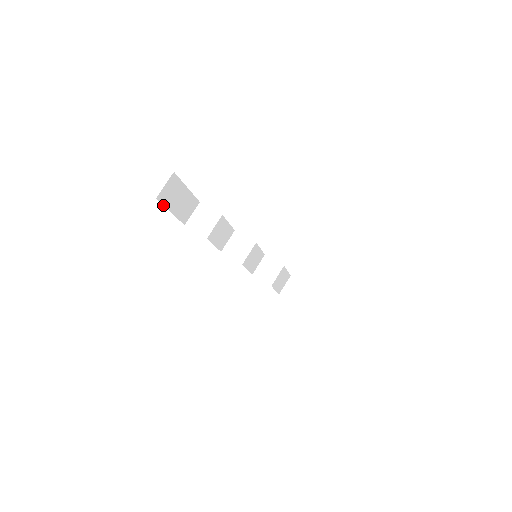
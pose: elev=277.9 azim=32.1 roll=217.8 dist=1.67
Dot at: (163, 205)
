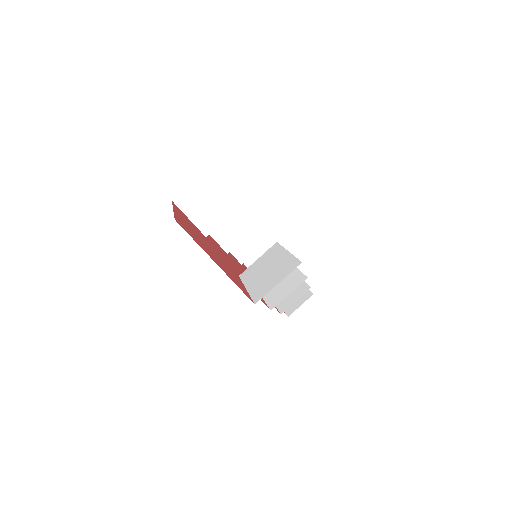
Dot at: (174, 213)
